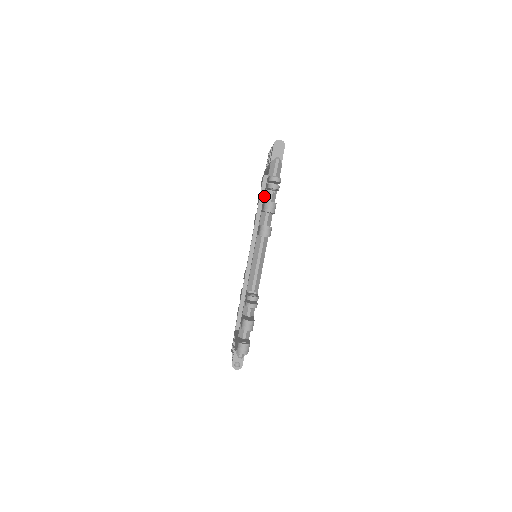
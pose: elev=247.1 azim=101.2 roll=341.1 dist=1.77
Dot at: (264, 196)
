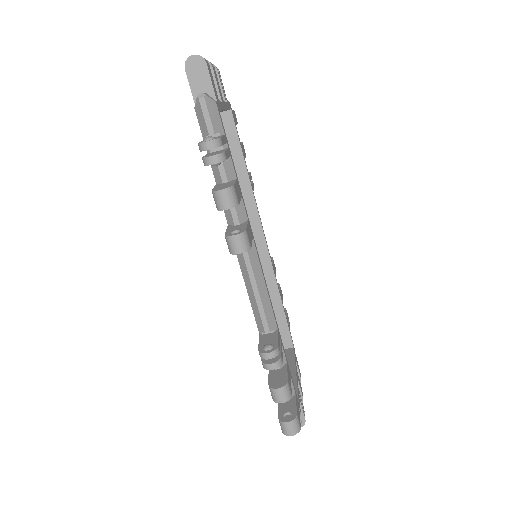
Dot at: occluded
